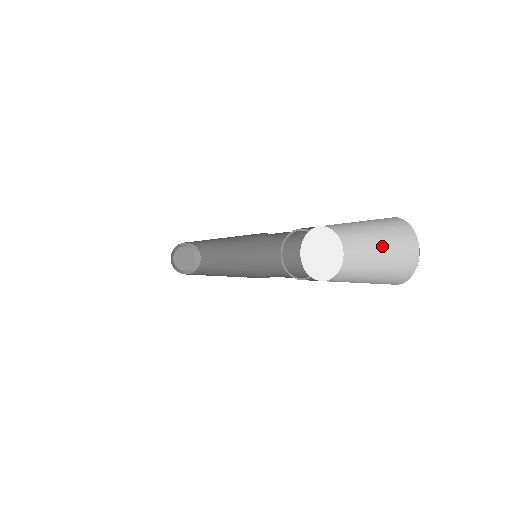
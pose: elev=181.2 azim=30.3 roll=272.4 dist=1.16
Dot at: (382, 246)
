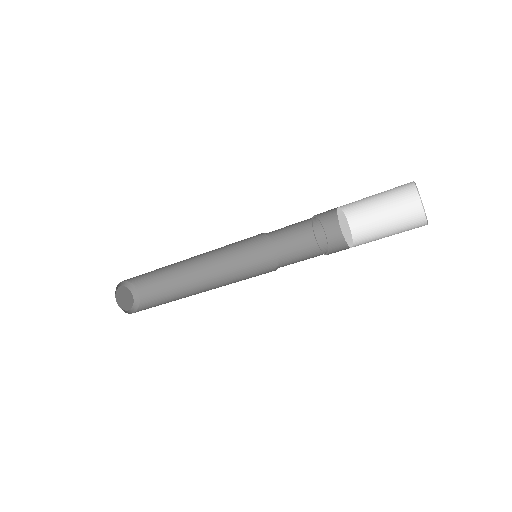
Dot at: (390, 216)
